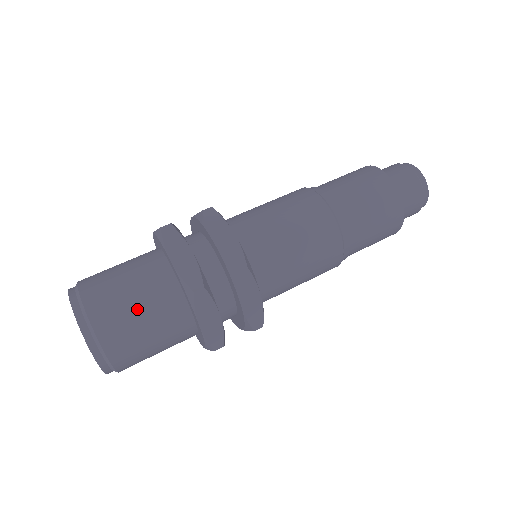
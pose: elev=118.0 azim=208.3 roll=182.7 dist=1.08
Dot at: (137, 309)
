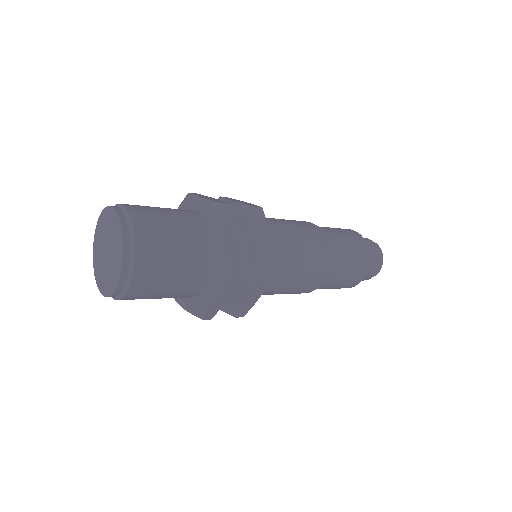
Dot at: (168, 216)
